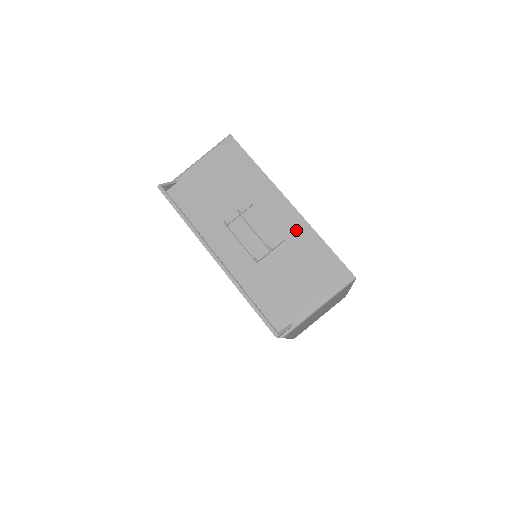
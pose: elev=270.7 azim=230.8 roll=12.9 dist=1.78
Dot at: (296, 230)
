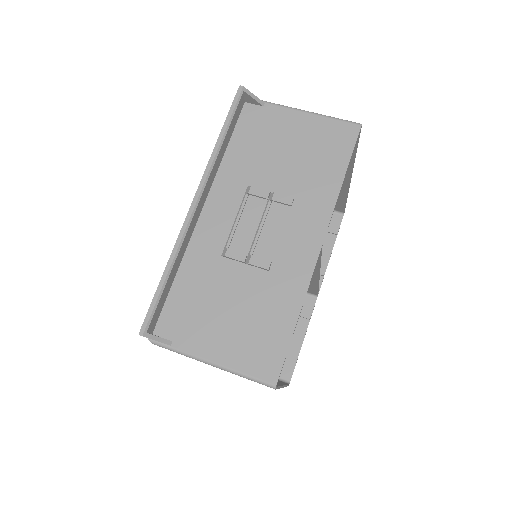
Dot at: (291, 276)
